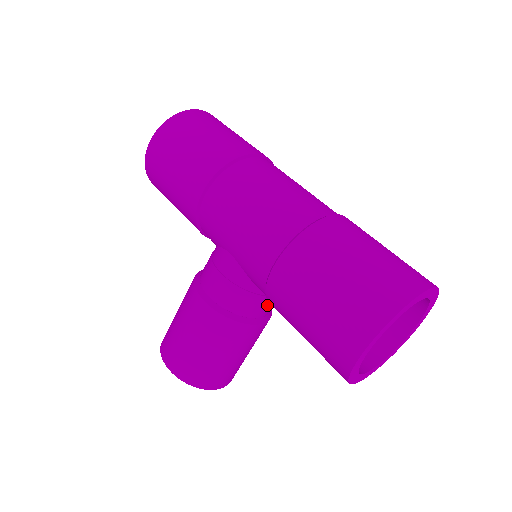
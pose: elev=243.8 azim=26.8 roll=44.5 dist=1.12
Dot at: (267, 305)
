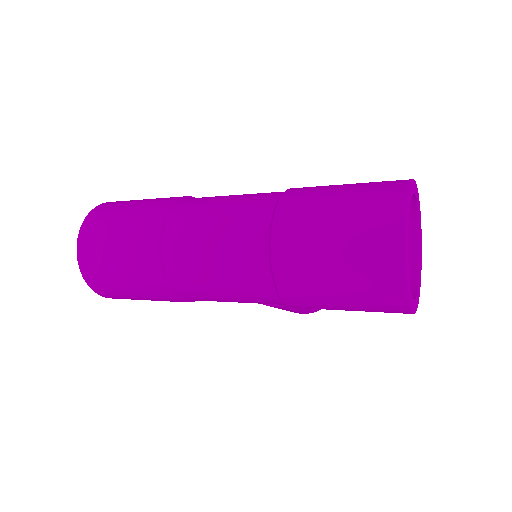
Dot at: occluded
